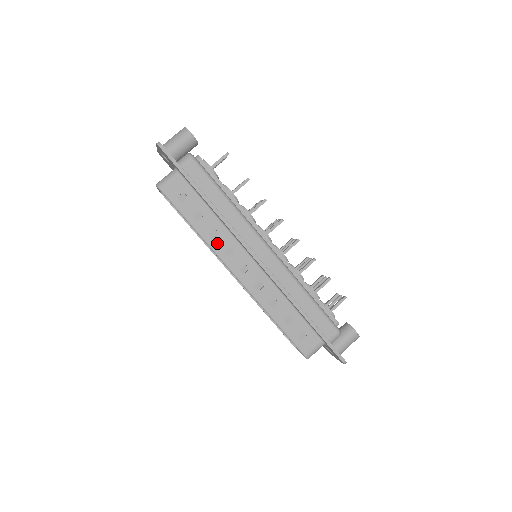
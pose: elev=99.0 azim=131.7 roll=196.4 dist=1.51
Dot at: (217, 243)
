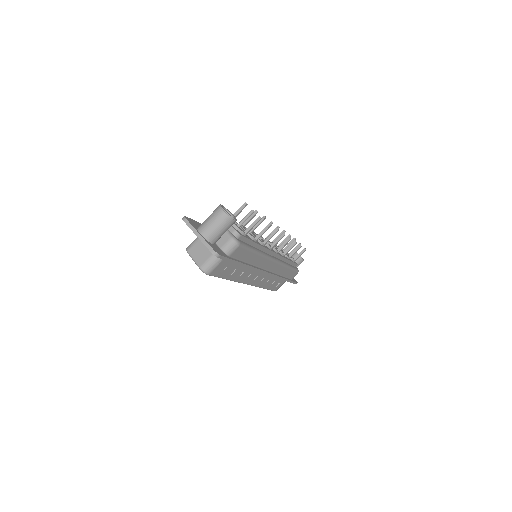
Dot at: (241, 277)
